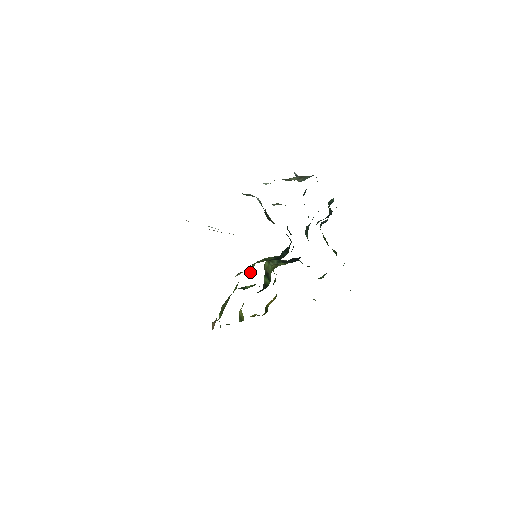
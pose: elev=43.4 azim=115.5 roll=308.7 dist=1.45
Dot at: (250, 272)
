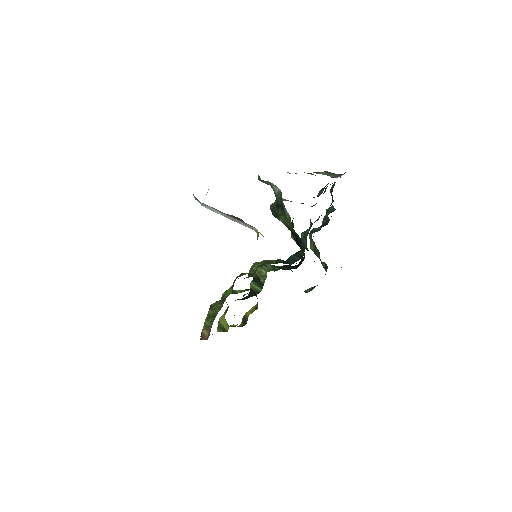
Dot at: (251, 274)
